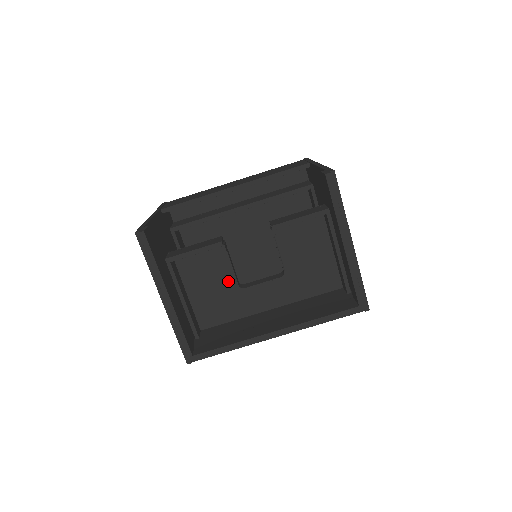
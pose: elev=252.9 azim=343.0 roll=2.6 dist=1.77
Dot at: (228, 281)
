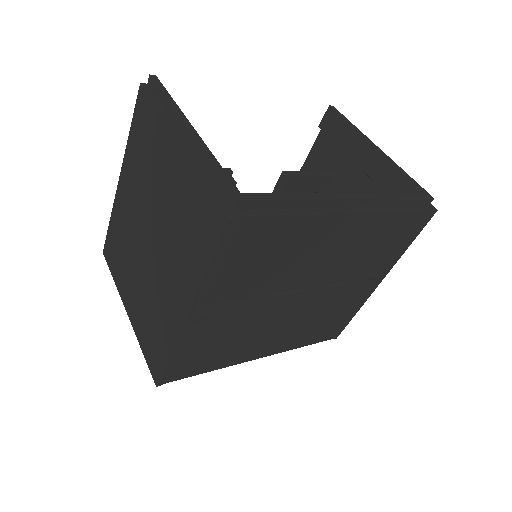
Dot at: occluded
